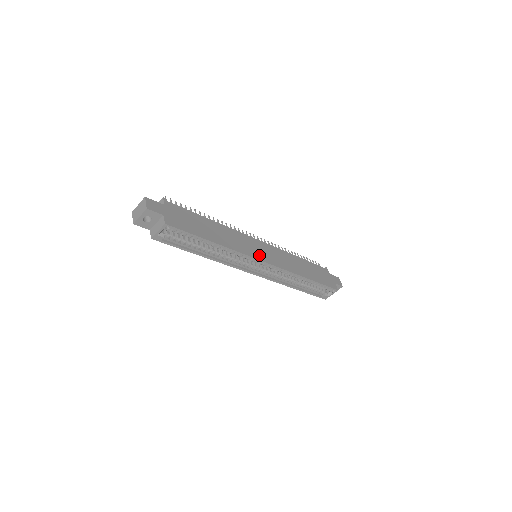
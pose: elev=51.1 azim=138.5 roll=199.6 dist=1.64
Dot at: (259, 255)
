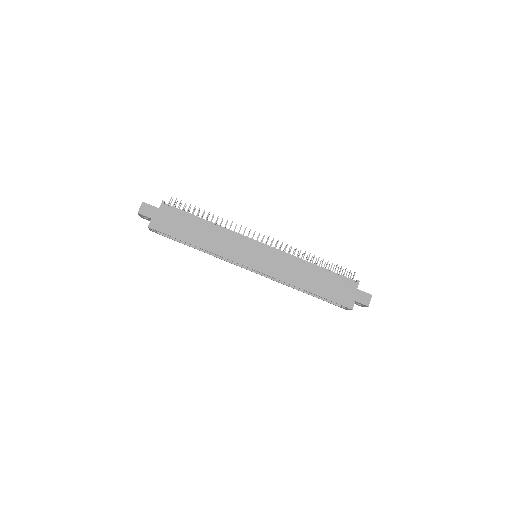
Dot at: (246, 260)
